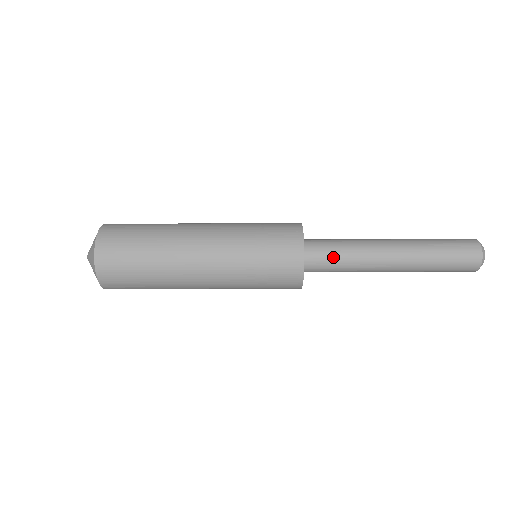
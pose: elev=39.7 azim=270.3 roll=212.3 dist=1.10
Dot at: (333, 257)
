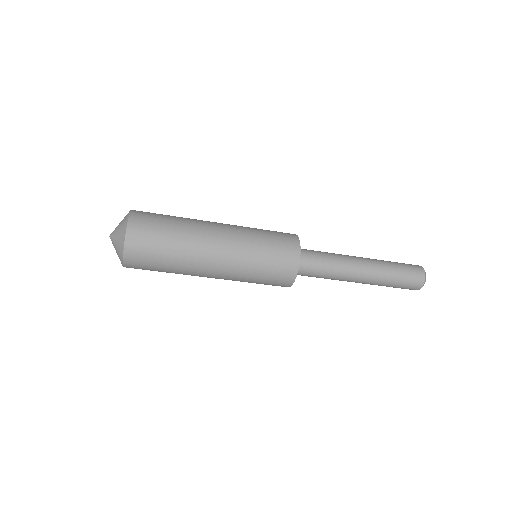
Dot at: (316, 274)
